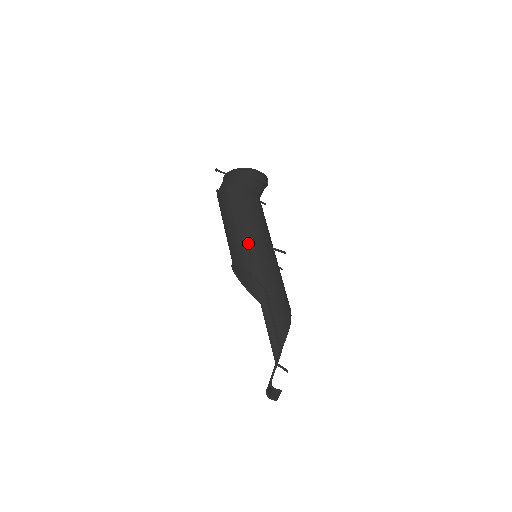
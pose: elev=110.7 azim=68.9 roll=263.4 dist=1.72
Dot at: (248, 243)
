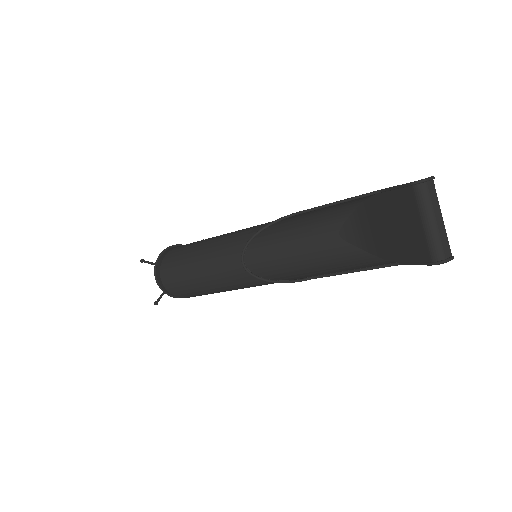
Dot at: (237, 232)
